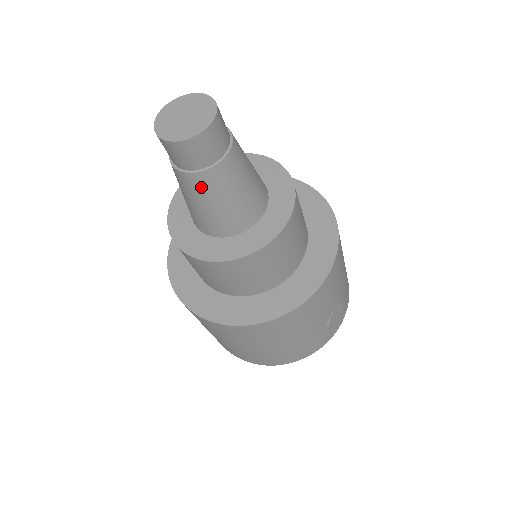
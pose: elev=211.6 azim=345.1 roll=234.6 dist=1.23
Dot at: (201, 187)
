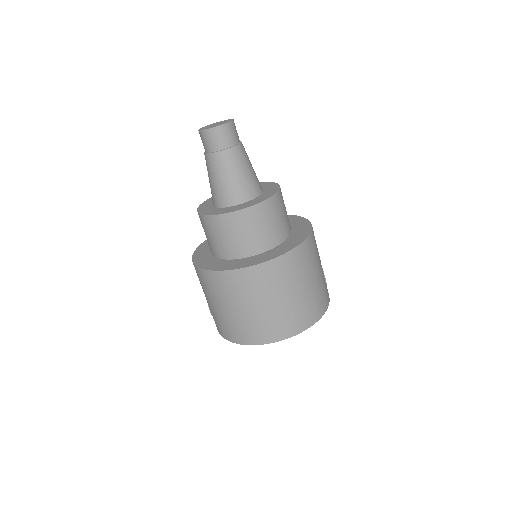
Dot at: (236, 158)
